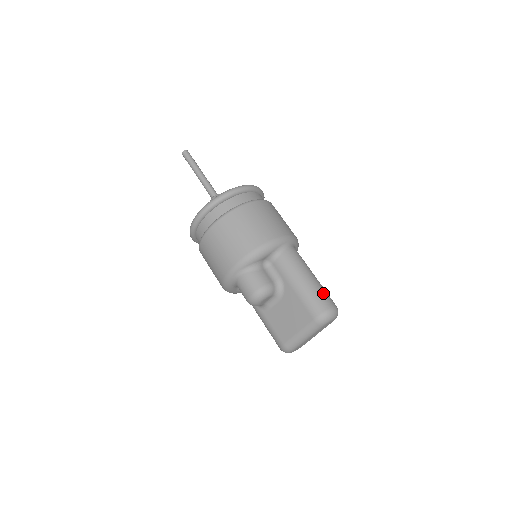
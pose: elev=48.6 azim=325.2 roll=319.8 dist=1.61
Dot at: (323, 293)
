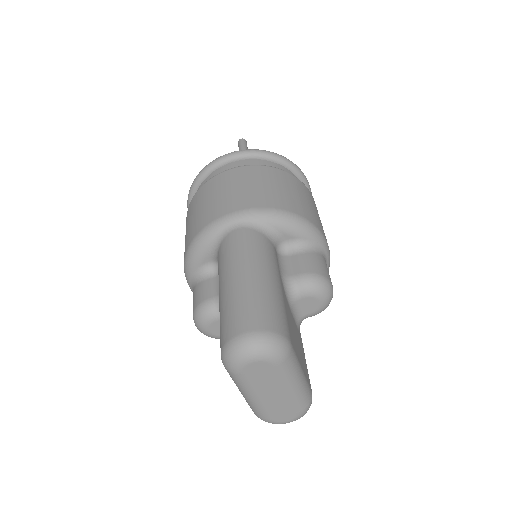
Dot at: (240, 307)
